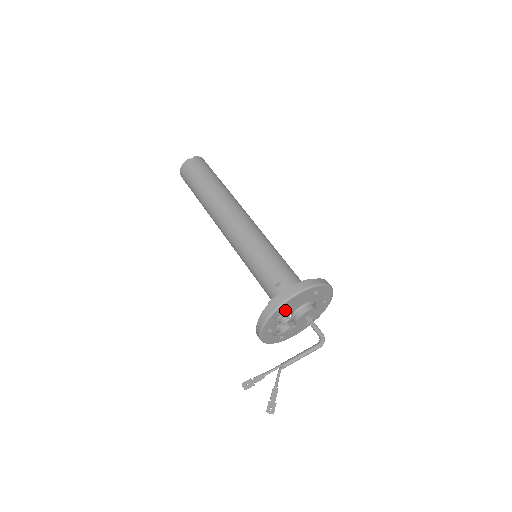
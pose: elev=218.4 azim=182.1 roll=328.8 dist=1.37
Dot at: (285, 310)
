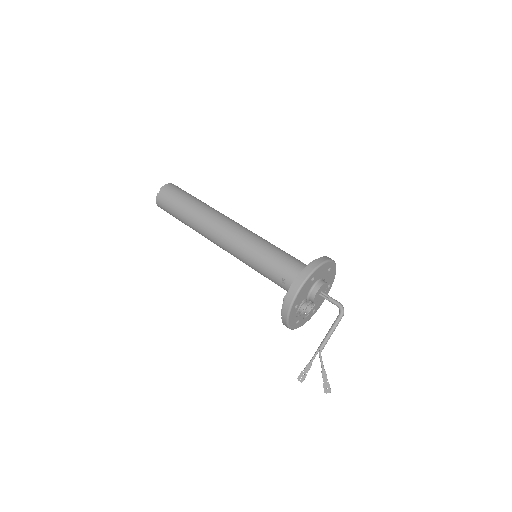
Dot at: (297, 307)
